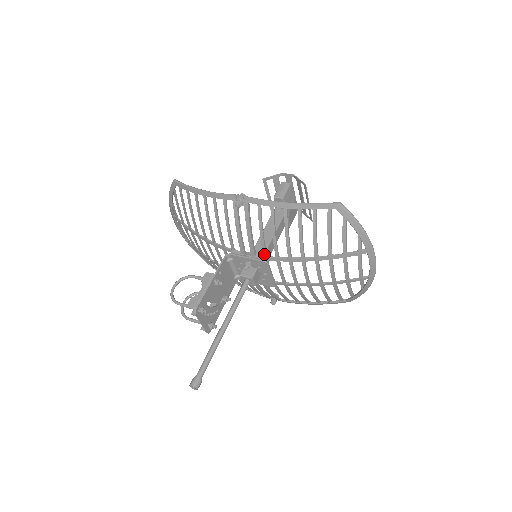
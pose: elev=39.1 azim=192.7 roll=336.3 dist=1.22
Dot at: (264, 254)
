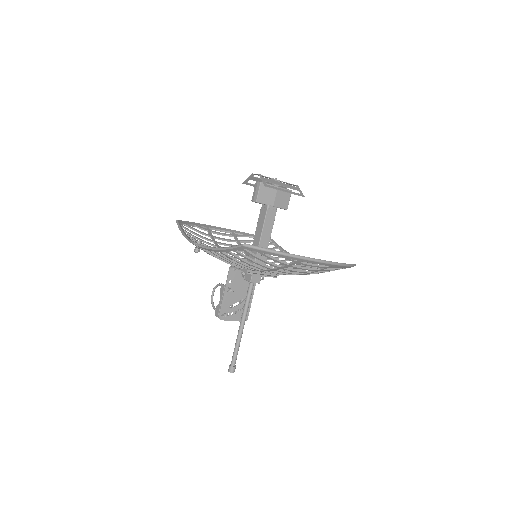
Dot at: (244, 268)
